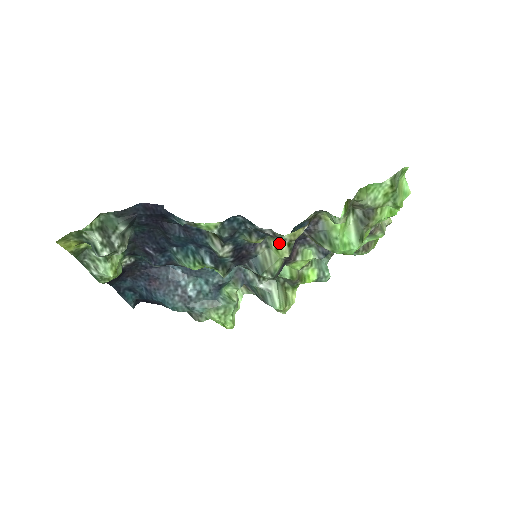
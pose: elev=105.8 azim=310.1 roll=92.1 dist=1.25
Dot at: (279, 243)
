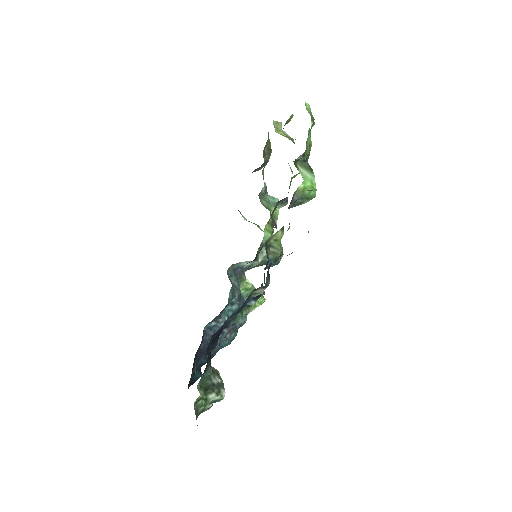
Dot at: (275, 236)
